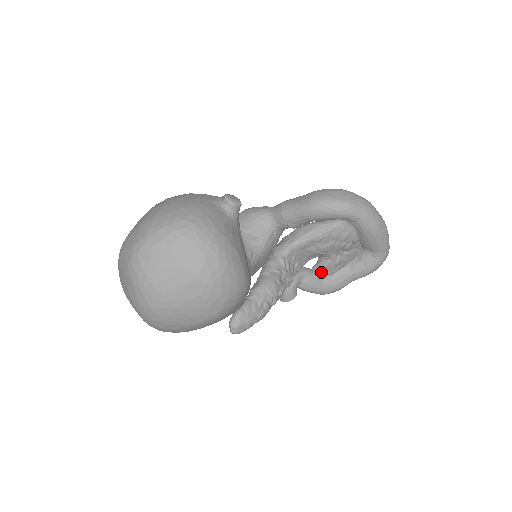
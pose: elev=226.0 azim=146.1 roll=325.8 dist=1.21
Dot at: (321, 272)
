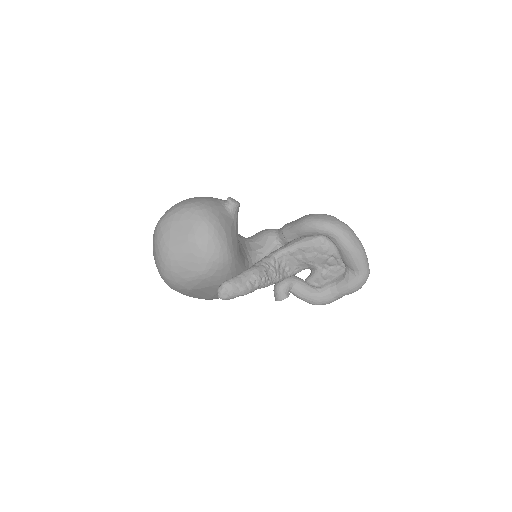
Dot at: (311, 283)
